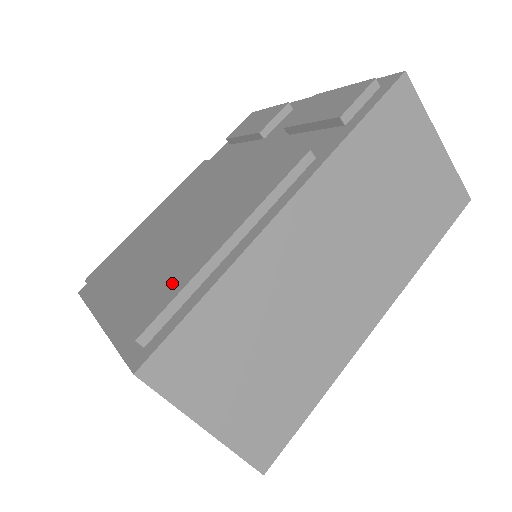
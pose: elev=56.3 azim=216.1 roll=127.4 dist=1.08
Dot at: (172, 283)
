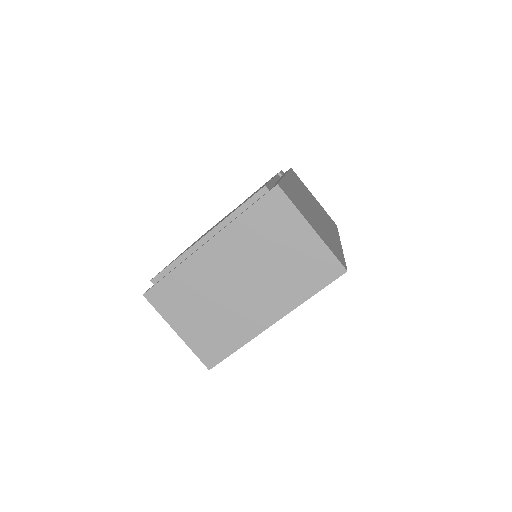
Dot at: occluded
